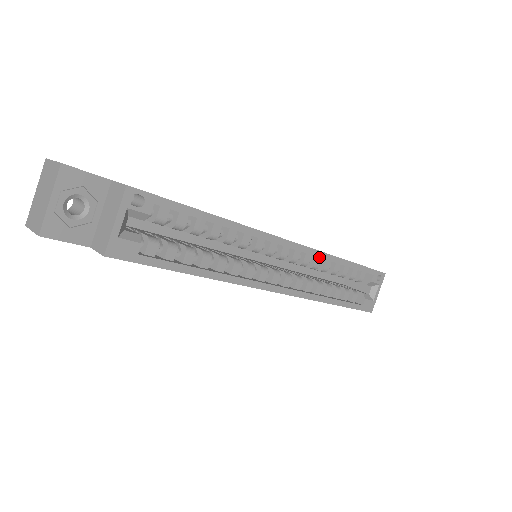
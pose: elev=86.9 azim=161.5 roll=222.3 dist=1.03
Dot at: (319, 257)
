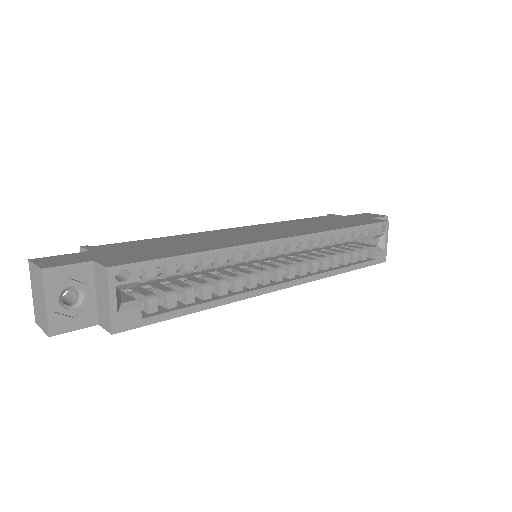
Dot at: occluded
